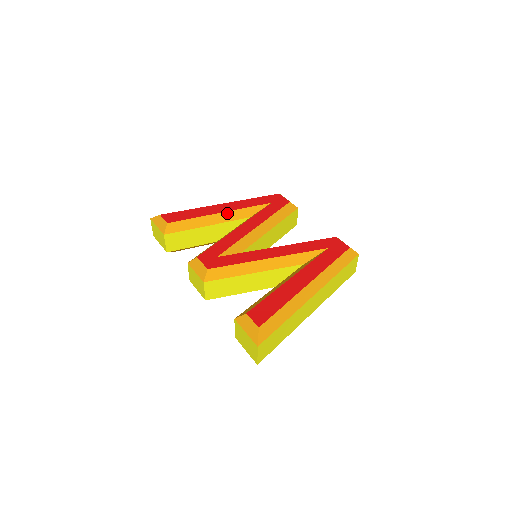
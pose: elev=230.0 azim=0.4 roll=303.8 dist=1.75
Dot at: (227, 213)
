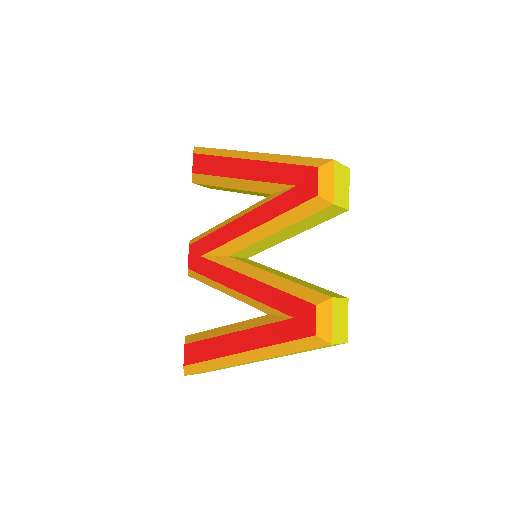
Dot at: (245, 181)
